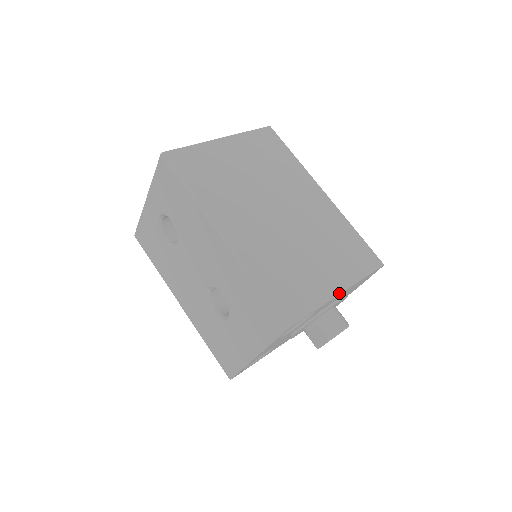
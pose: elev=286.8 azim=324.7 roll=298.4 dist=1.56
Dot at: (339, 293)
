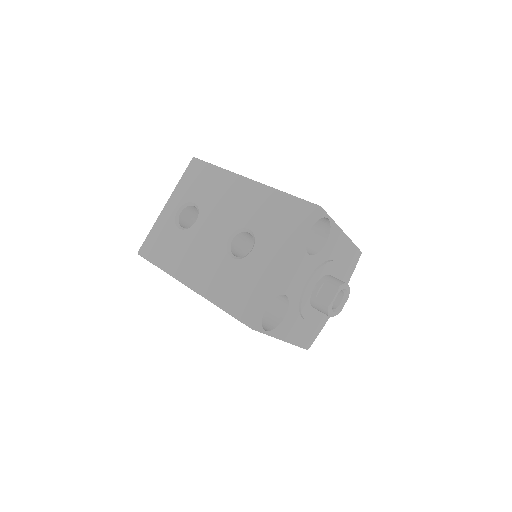
Dot at: (342, 230)
